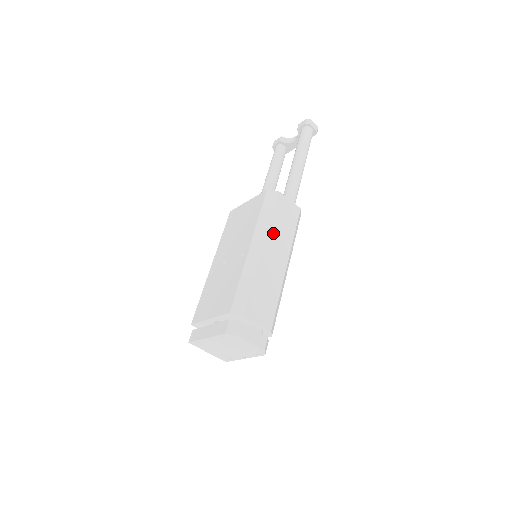
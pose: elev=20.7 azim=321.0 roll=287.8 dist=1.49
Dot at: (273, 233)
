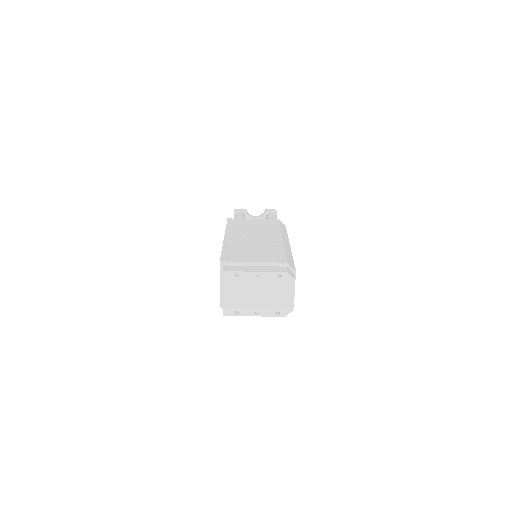
Dot at: occluded
